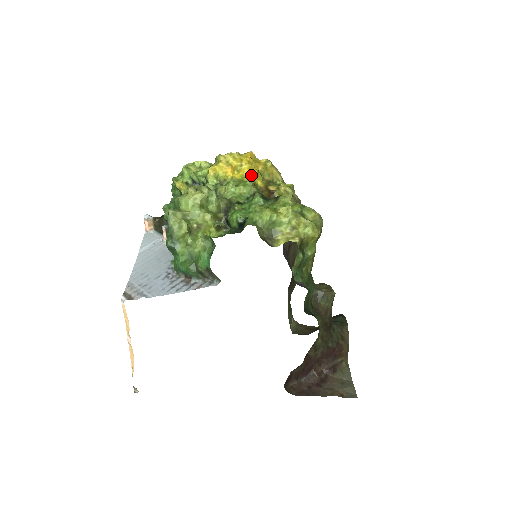
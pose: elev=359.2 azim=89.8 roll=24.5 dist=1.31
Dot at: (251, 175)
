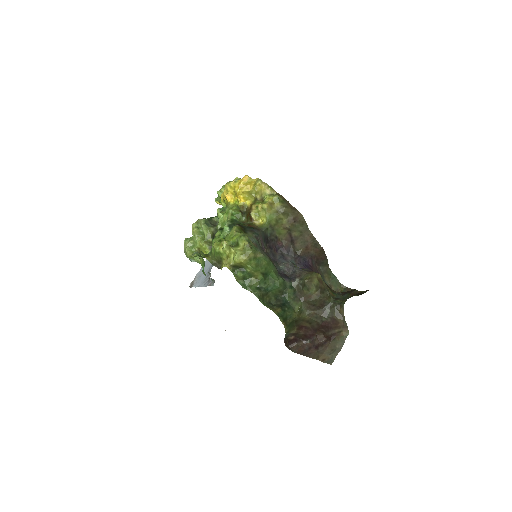
Dot at: (239, 199)
